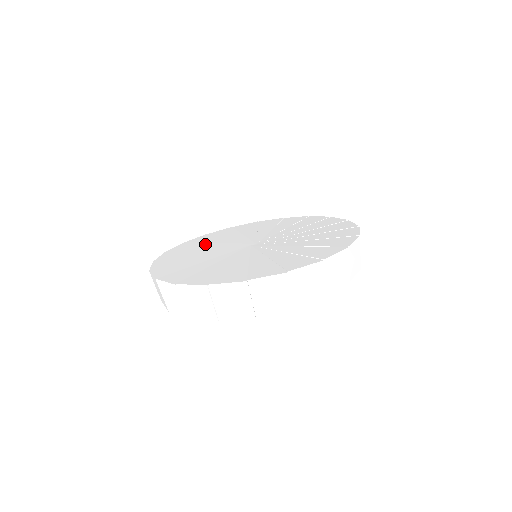
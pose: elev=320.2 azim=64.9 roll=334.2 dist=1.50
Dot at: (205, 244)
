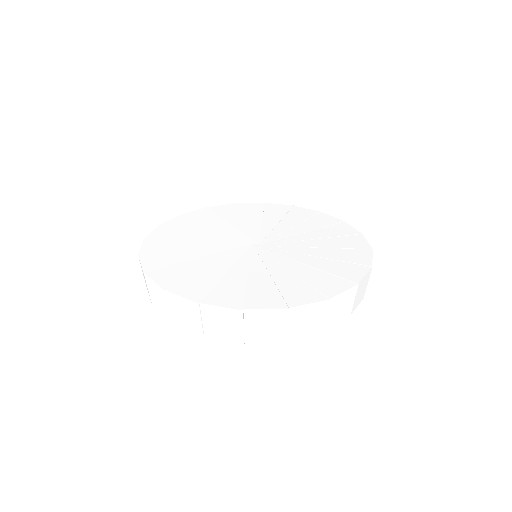
Dot at: (219, 220)
